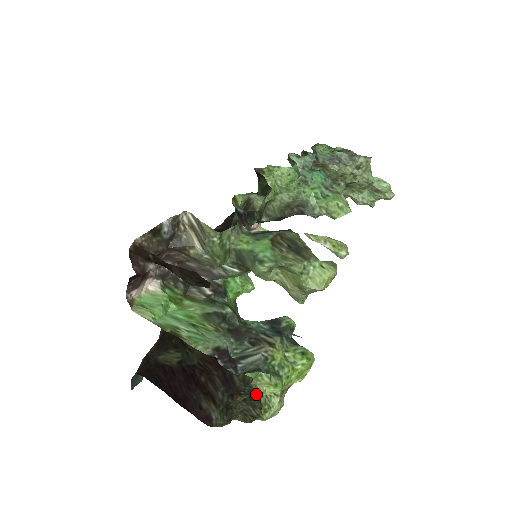
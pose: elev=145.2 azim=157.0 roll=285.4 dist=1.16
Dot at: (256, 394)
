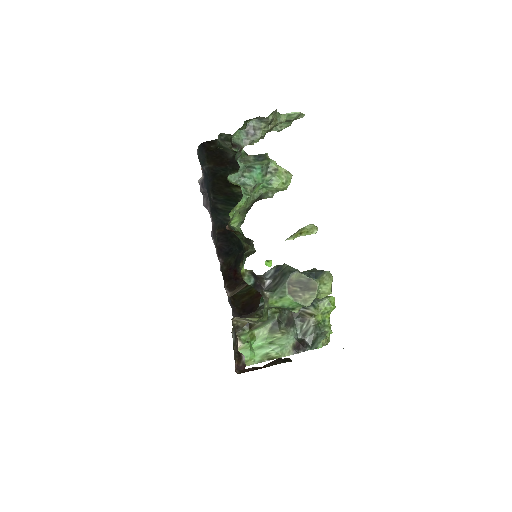
Dot at: occluded
